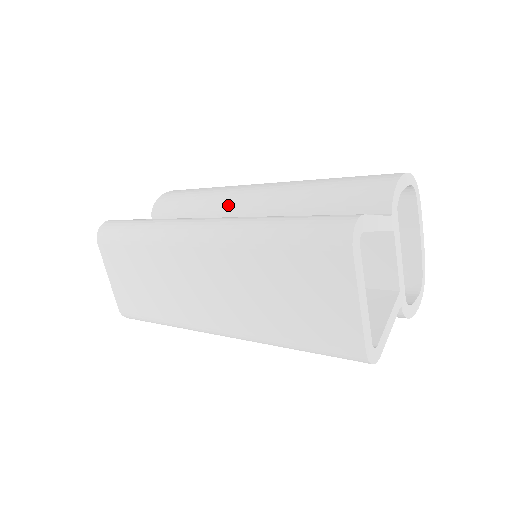
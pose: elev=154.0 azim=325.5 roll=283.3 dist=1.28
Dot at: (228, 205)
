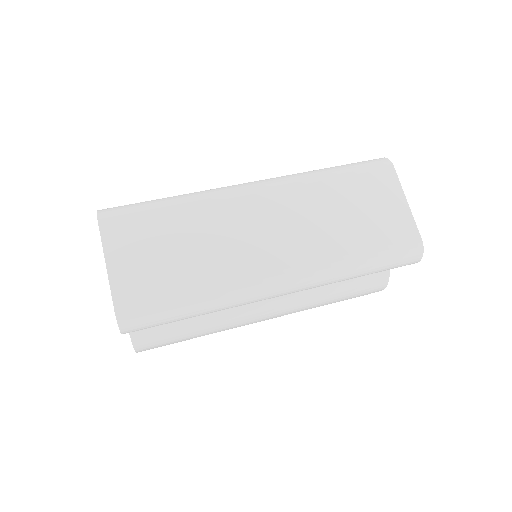
Dot at: occluded
